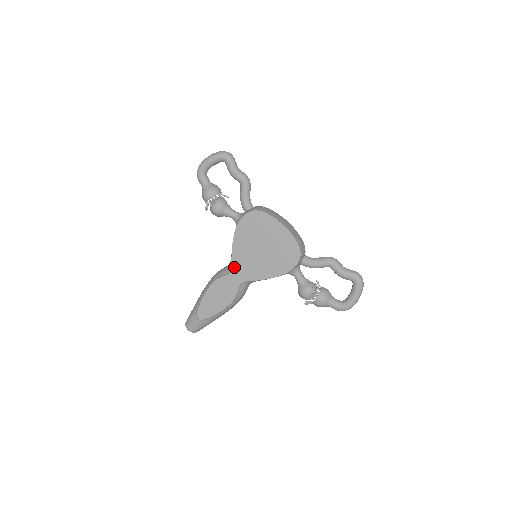
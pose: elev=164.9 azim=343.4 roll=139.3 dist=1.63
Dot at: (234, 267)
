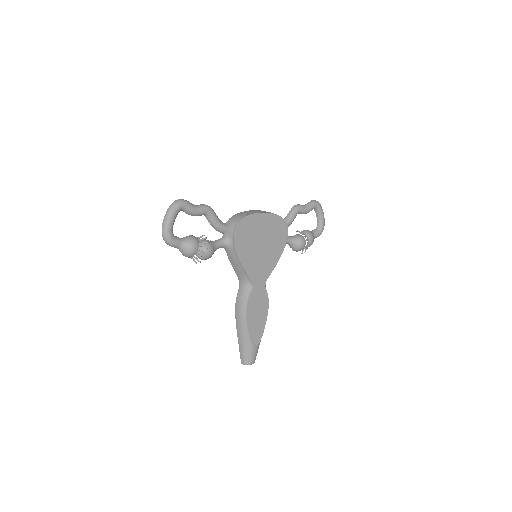
Dot at: (253, 279)
